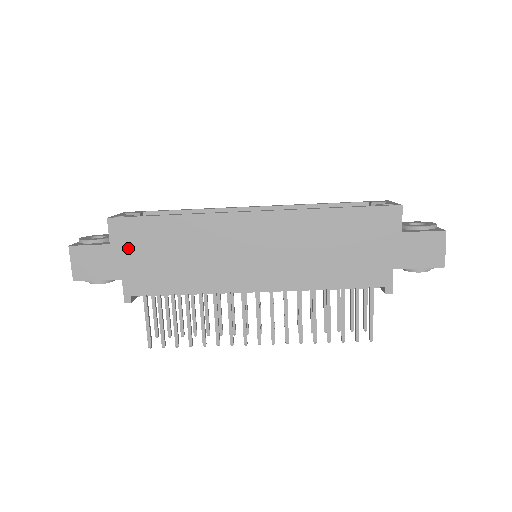
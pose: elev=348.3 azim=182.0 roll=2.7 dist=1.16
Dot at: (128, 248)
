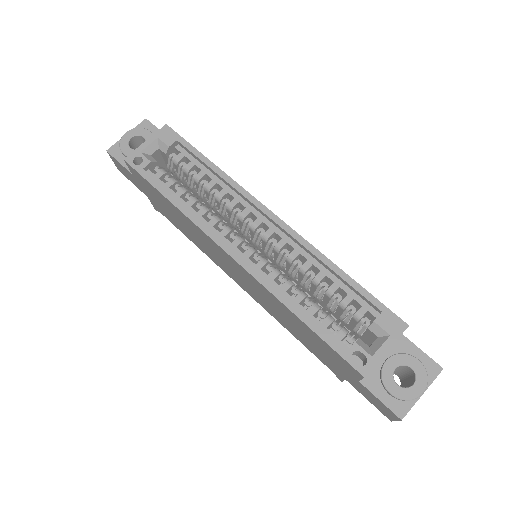
Dot at: (145, 187)
